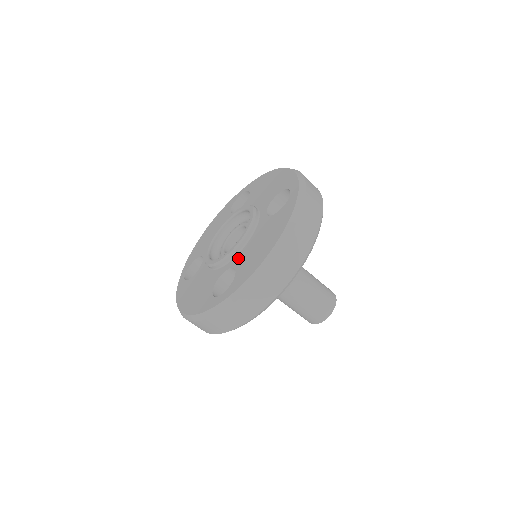
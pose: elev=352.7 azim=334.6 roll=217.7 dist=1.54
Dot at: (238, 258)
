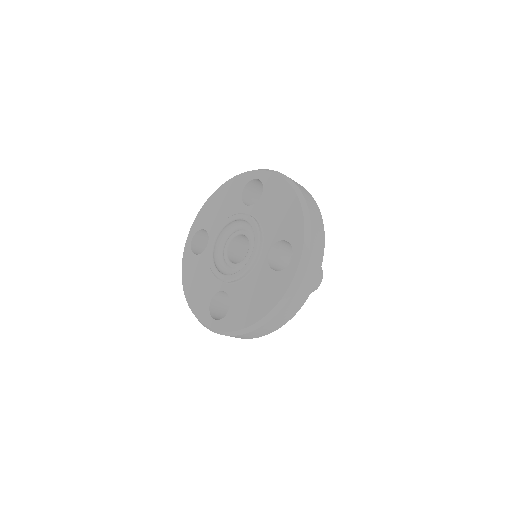
Dot at: (234, 290)
